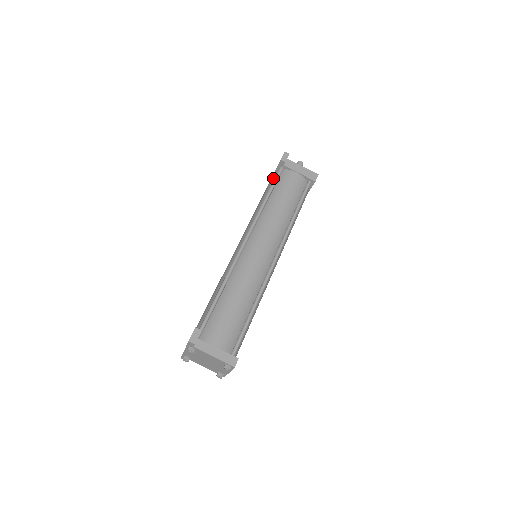
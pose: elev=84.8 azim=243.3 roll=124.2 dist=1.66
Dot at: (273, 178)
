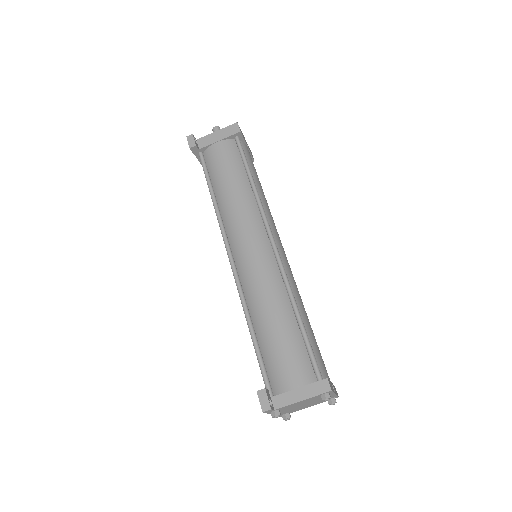
Dot at: occluded
